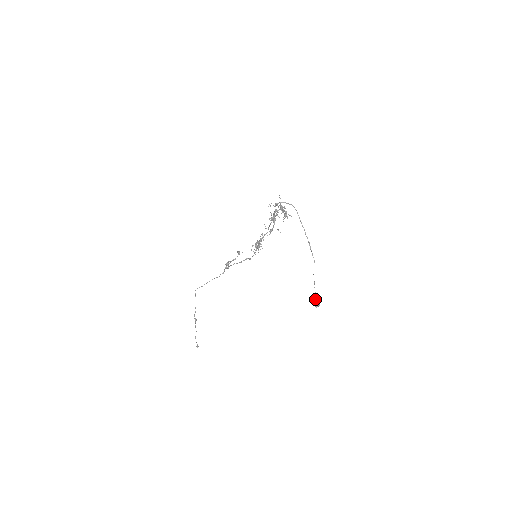
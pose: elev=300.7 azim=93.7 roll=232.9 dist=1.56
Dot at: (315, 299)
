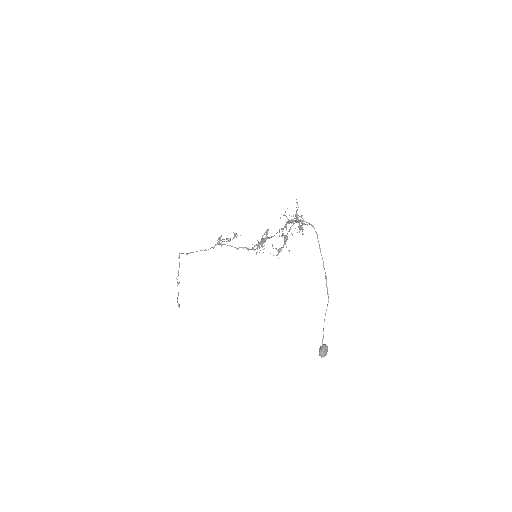
Dot at: (322, 351)
